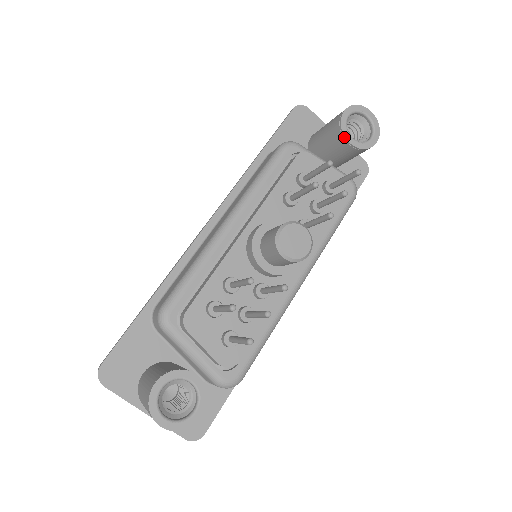
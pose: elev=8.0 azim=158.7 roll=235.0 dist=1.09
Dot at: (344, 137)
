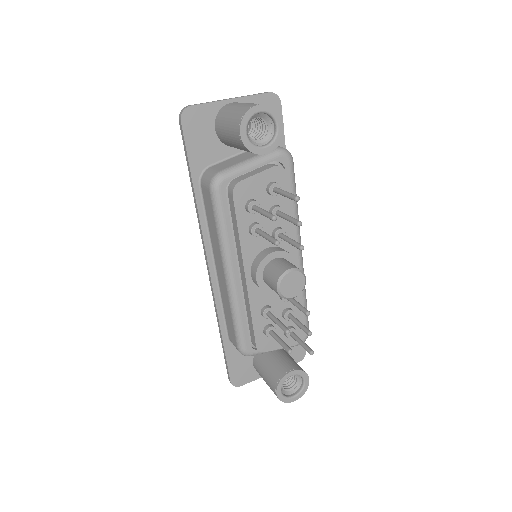
Dot at: occluded
